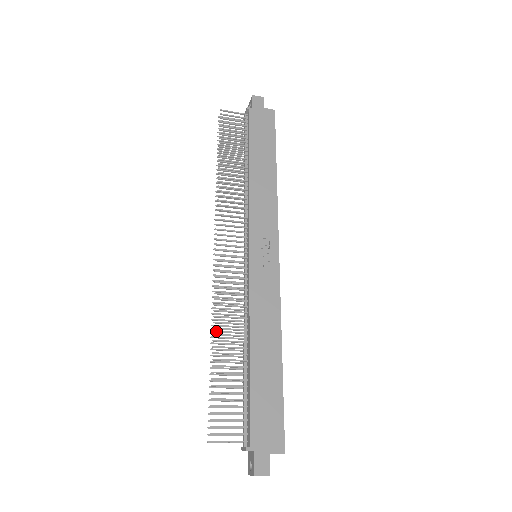
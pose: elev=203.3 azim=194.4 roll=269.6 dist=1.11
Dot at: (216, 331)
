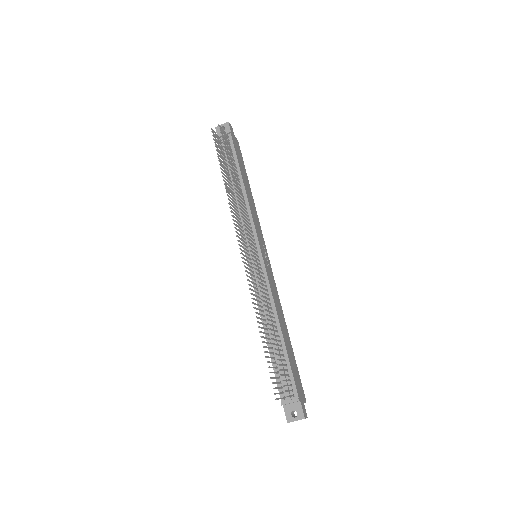
Dot at: (257, 312)
